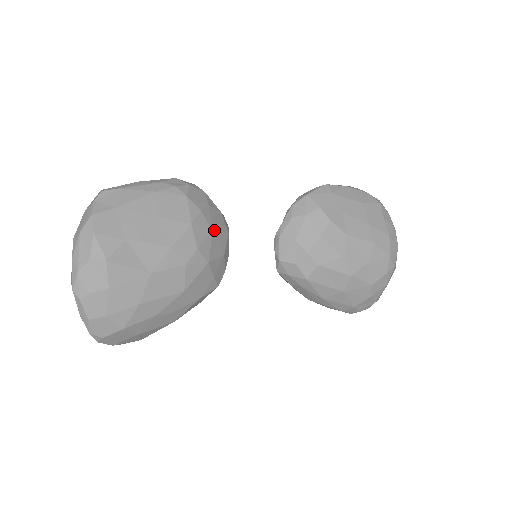
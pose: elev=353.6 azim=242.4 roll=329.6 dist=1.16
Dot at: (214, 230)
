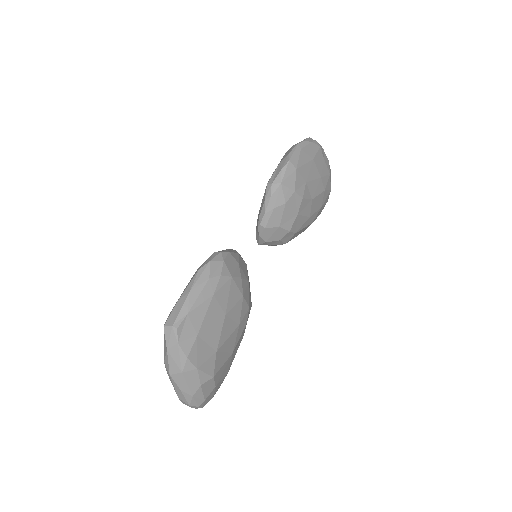
Dot at: (248, 279)
